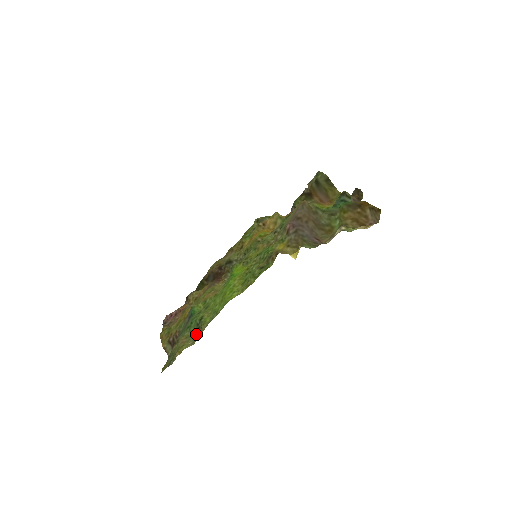
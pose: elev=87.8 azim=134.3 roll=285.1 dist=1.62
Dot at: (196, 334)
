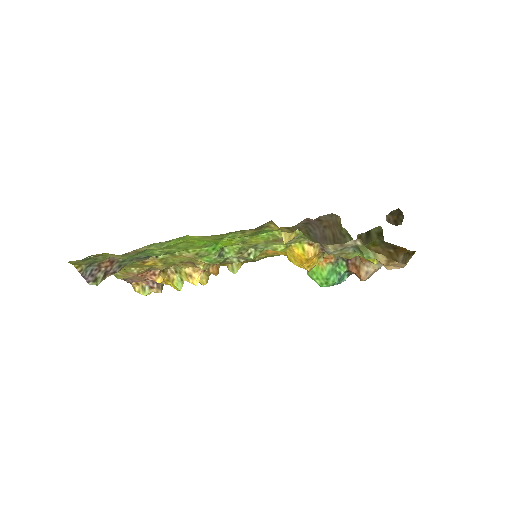
Dot at: (132, 254)
